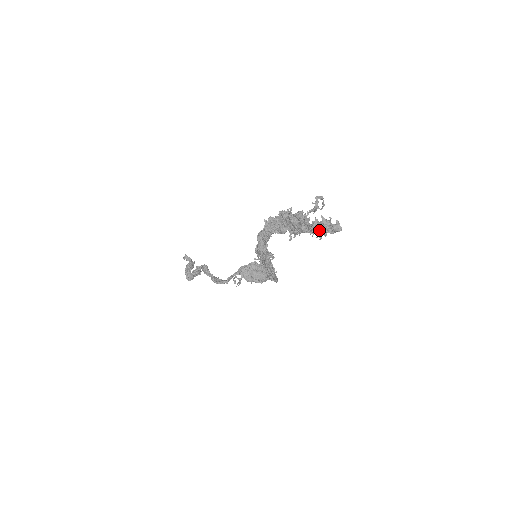
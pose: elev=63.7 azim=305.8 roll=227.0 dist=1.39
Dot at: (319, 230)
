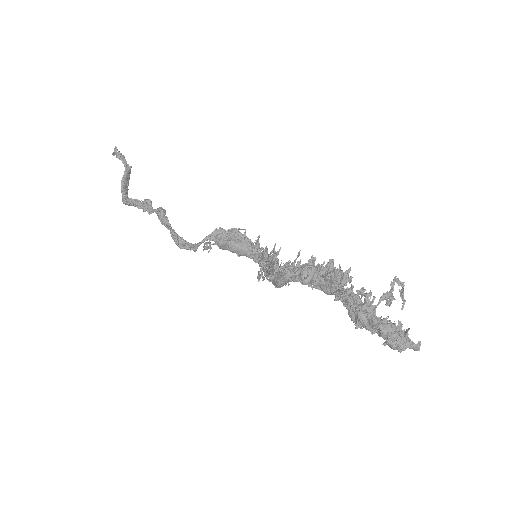
Dot at: (395, 349)
